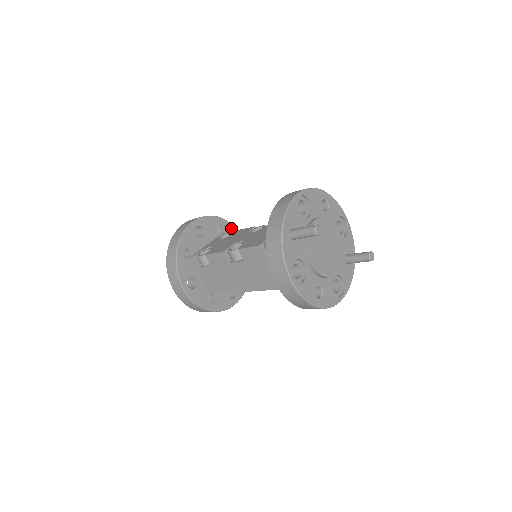
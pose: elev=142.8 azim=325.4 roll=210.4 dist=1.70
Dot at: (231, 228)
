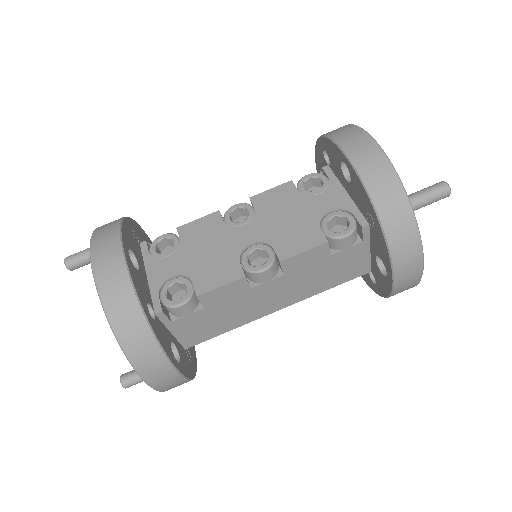
Dot at: (136, 227)
